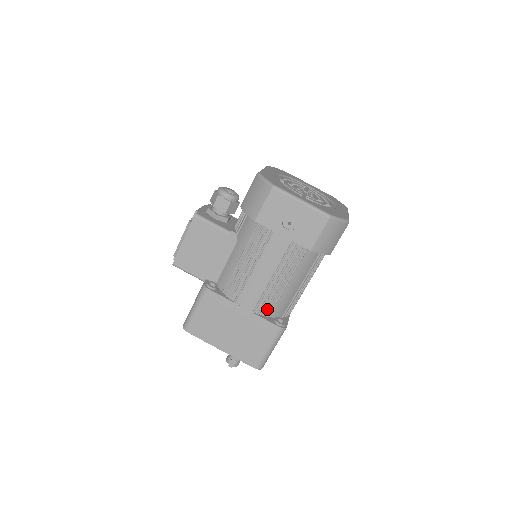
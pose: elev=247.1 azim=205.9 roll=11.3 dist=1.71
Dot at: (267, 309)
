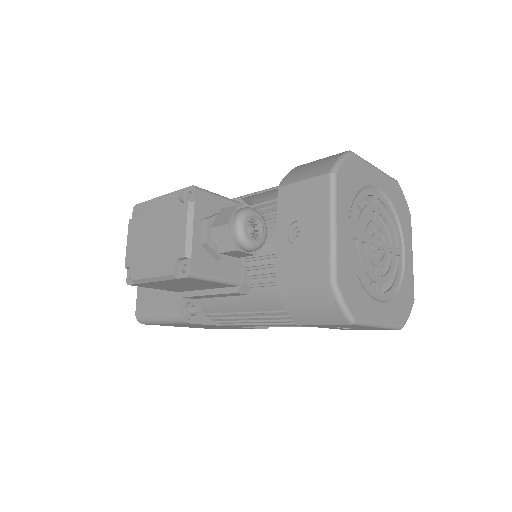
Dot at: occluded
